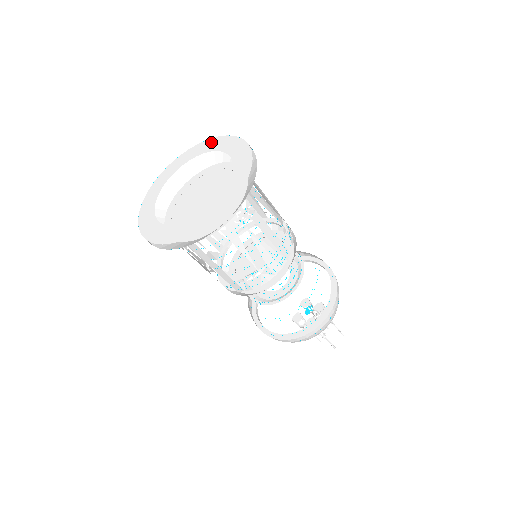
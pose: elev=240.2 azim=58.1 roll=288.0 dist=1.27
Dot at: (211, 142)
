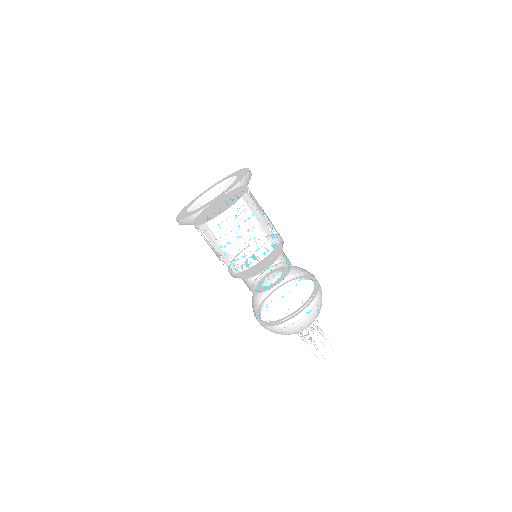
Dot at: (234, 173)
